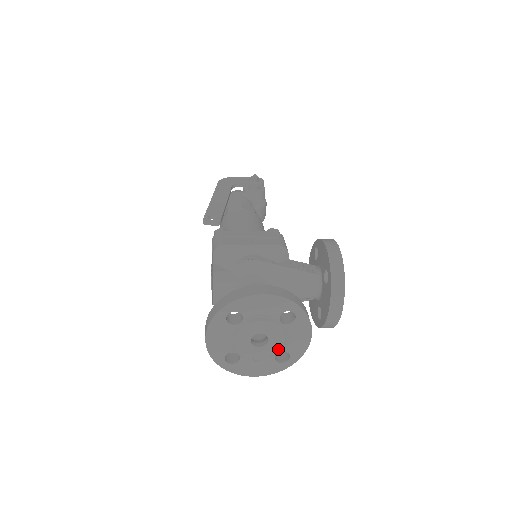
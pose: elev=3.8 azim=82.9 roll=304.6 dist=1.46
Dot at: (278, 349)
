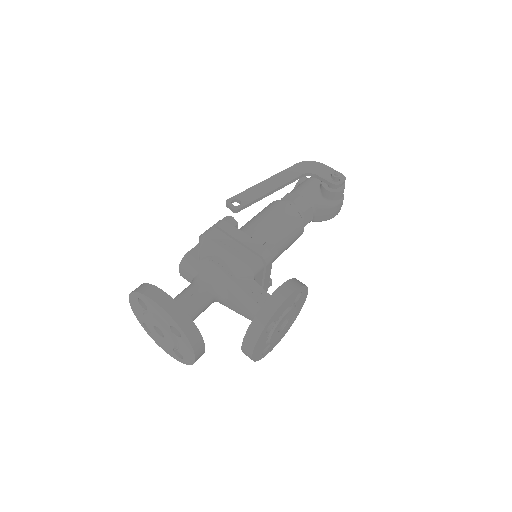
Dot at: (172, 347)
